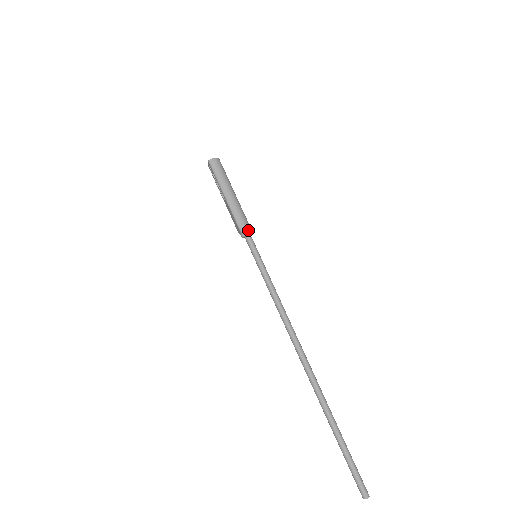
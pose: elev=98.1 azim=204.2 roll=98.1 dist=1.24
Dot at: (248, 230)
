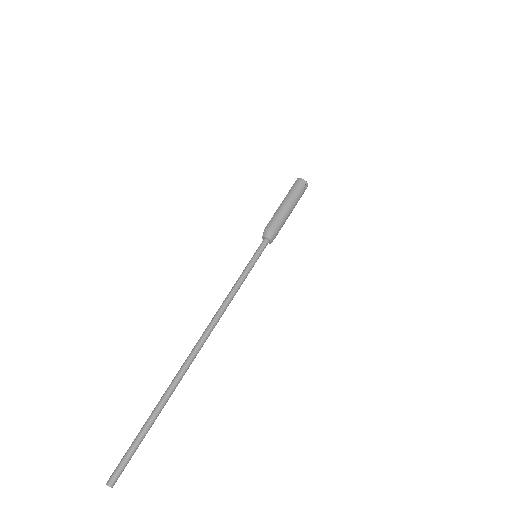
Dot at: (268, 234)
